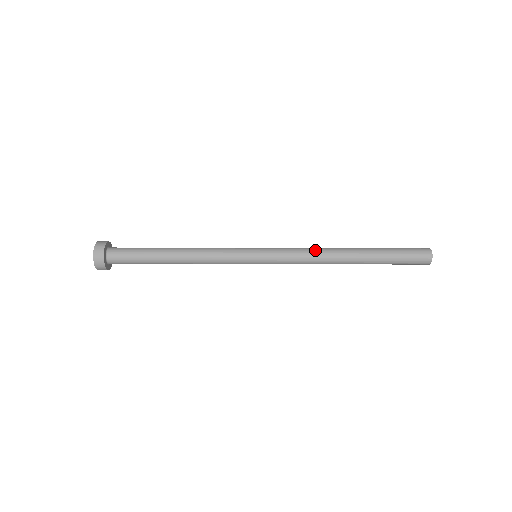
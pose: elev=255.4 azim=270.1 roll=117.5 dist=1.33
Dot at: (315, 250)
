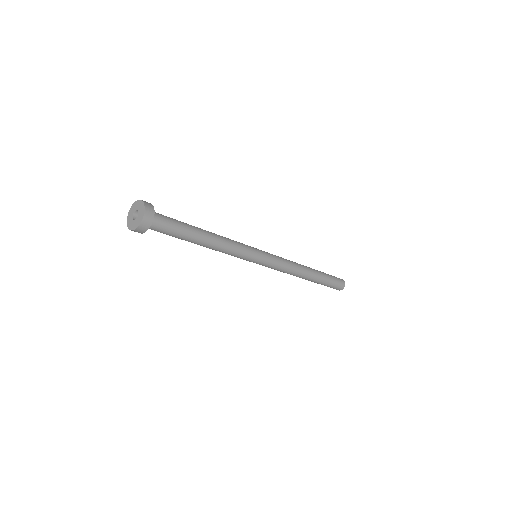
Dot at: (293, 269)
